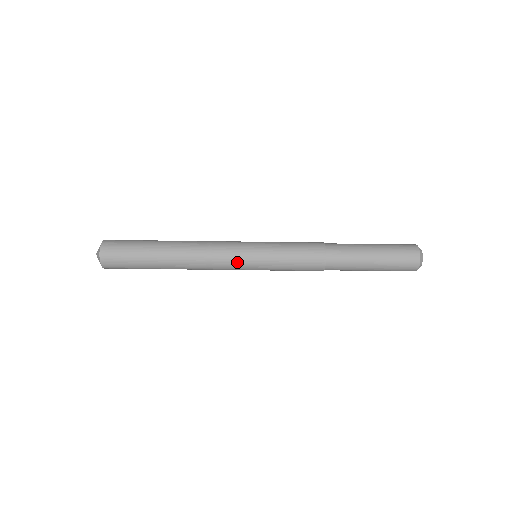
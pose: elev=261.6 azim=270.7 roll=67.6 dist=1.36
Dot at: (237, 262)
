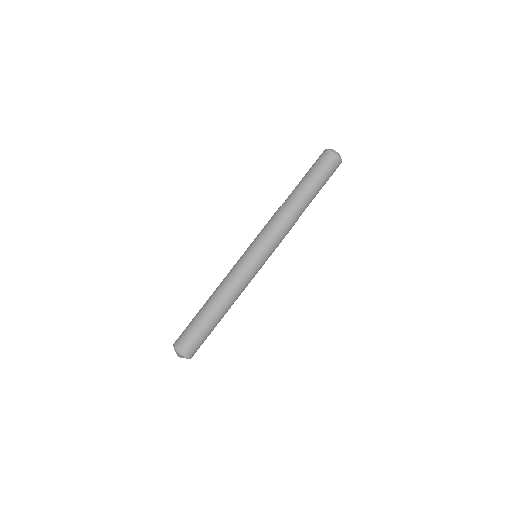
Dot at: (252, 272)
